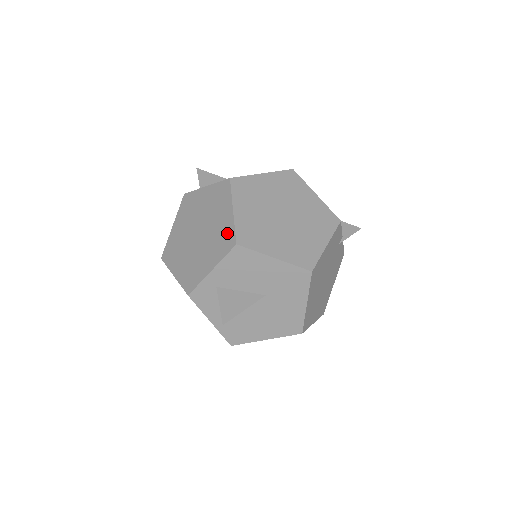
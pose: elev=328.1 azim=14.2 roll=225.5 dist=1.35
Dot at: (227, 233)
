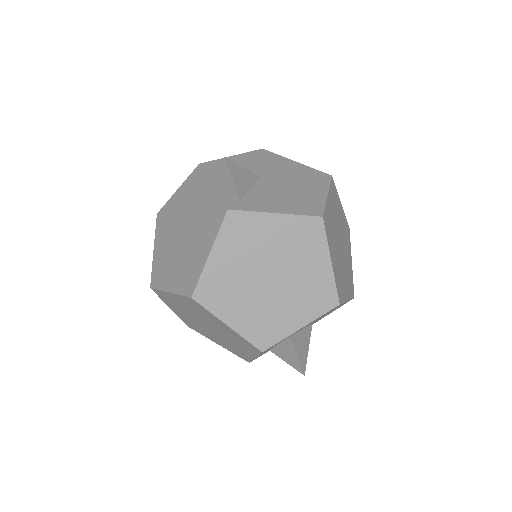
Dot at: (324, 289)
